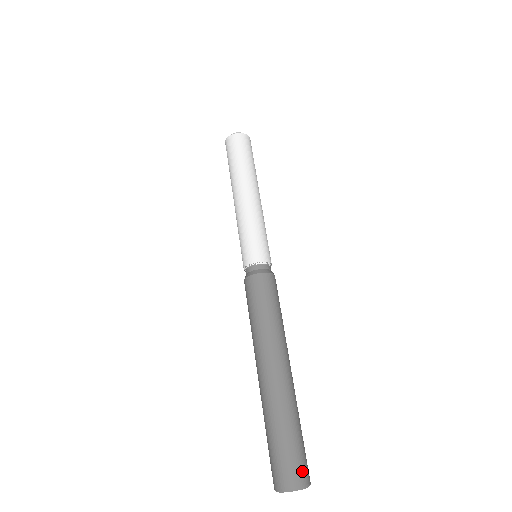
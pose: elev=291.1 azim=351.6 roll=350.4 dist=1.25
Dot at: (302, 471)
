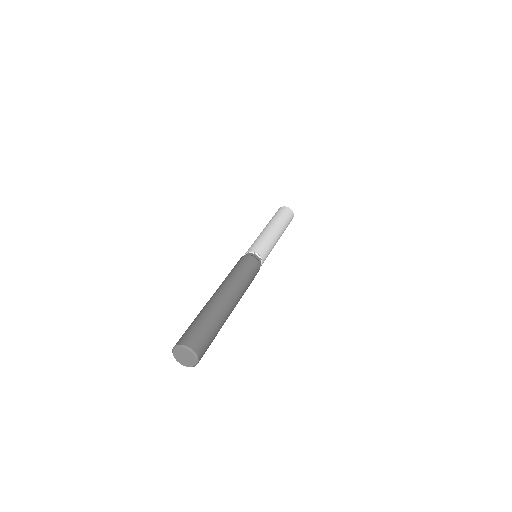
Dot at: (202, 349)
